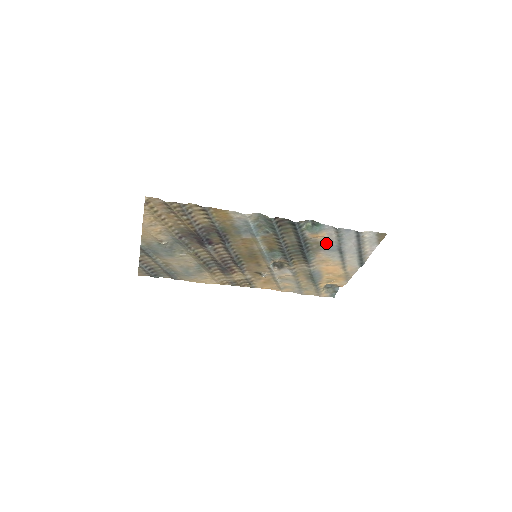
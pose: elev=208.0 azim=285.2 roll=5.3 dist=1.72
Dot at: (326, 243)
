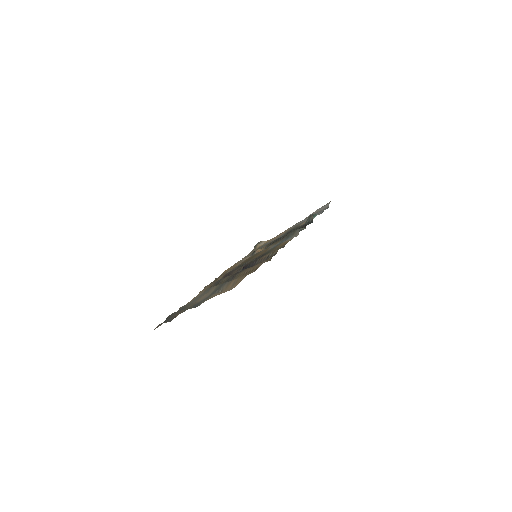
Dot at: occluded
